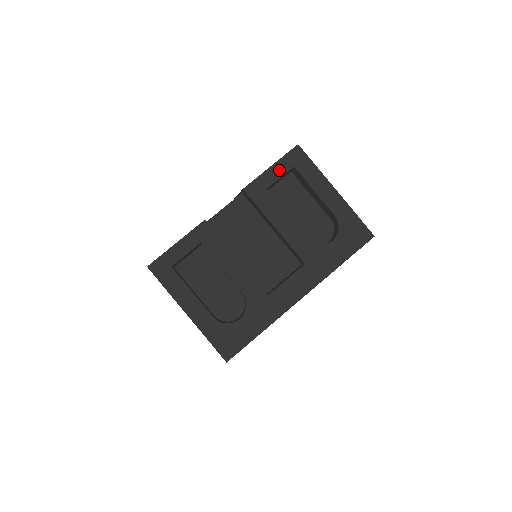
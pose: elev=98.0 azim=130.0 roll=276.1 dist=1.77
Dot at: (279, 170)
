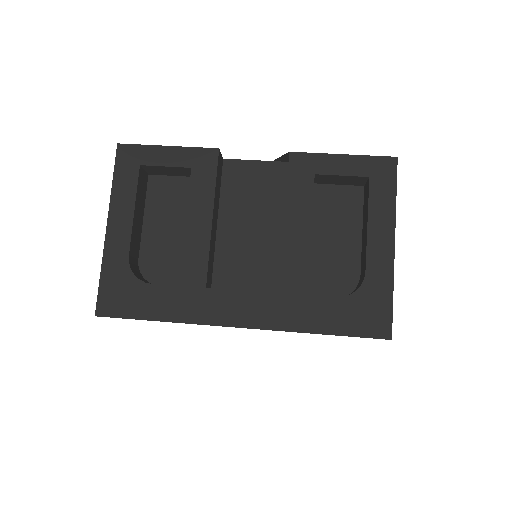
Dot at: (349, 166)
